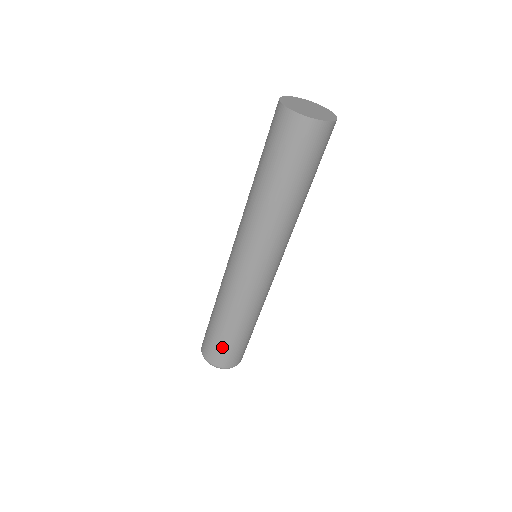
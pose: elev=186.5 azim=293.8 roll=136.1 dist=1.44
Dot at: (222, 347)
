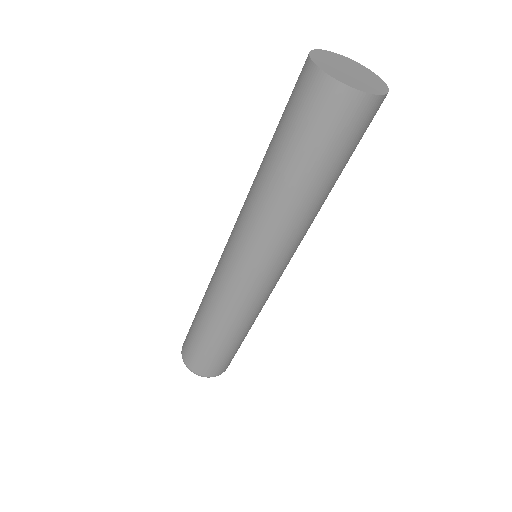
Dot at: (221, 359)
